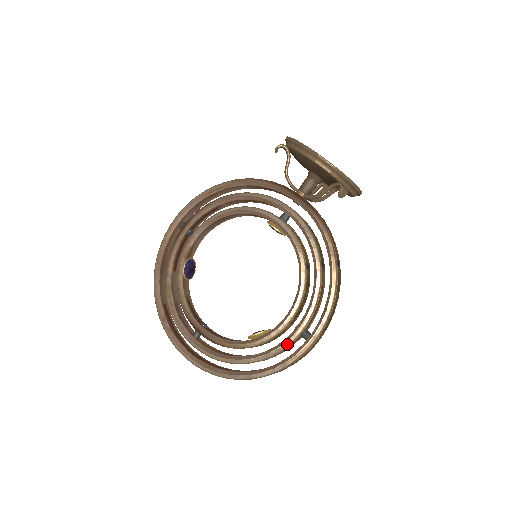
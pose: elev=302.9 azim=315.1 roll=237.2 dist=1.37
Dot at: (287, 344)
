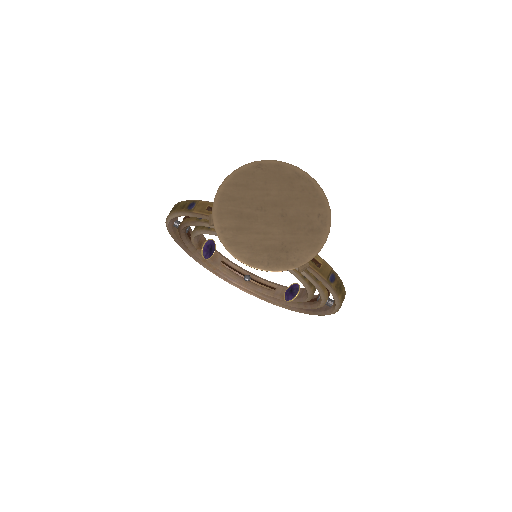
Dot at: (315, 308)
